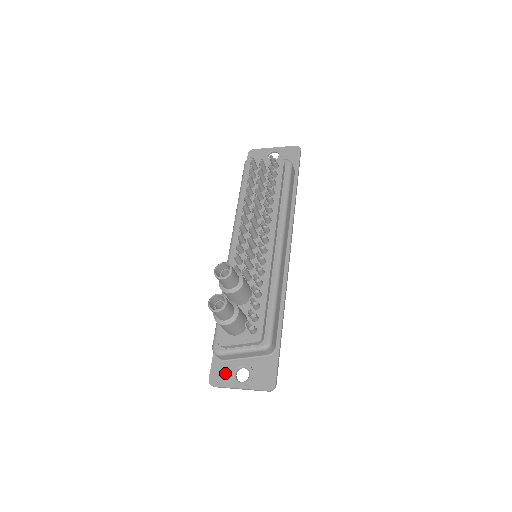
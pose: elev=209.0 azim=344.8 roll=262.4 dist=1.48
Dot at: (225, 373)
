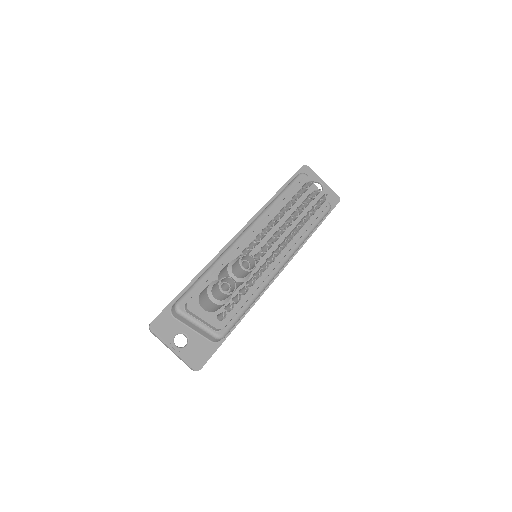
Dot at: (168, 328)
